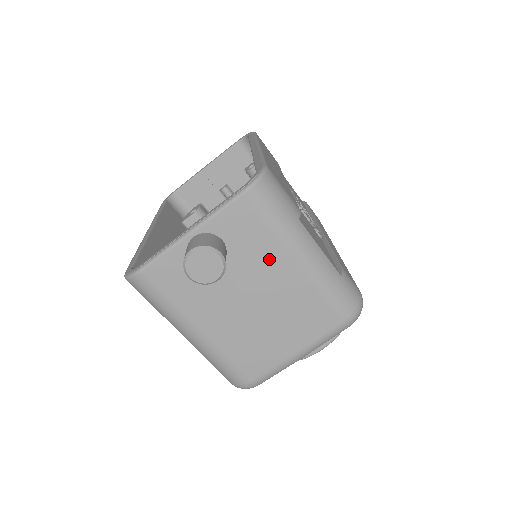
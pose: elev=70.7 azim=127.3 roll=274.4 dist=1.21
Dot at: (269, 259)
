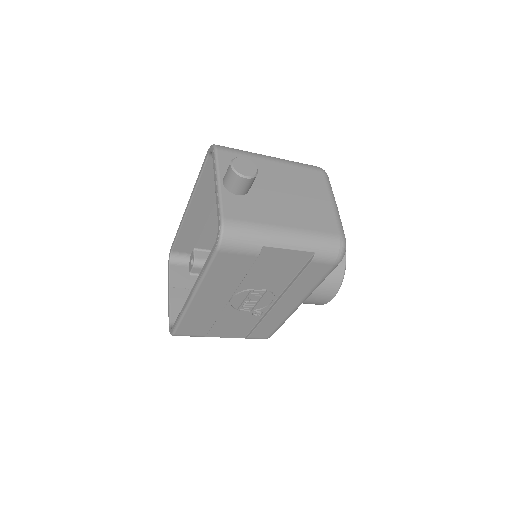
Dot at: (262, 168)
